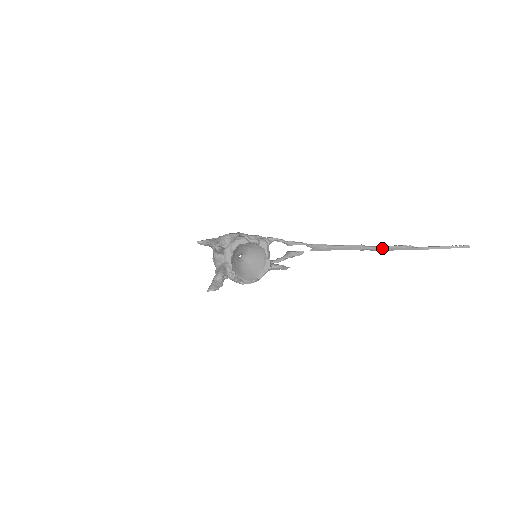
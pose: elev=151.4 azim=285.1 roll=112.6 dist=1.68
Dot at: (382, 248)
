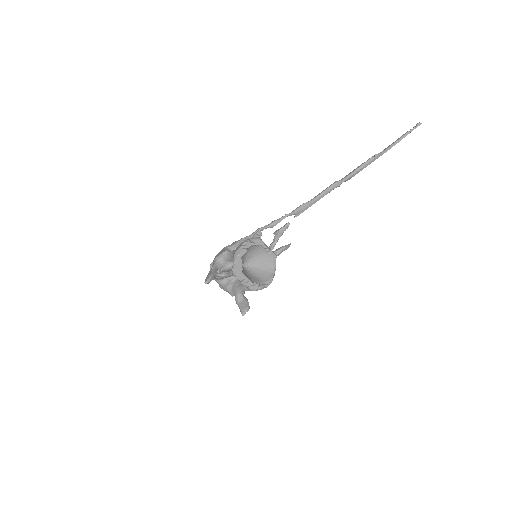
Dot at: (355, 173)
